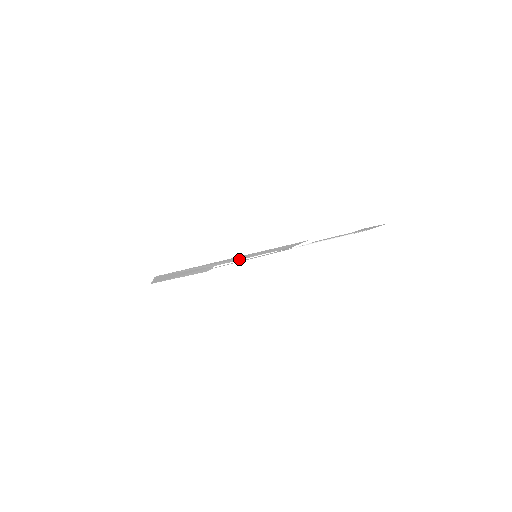
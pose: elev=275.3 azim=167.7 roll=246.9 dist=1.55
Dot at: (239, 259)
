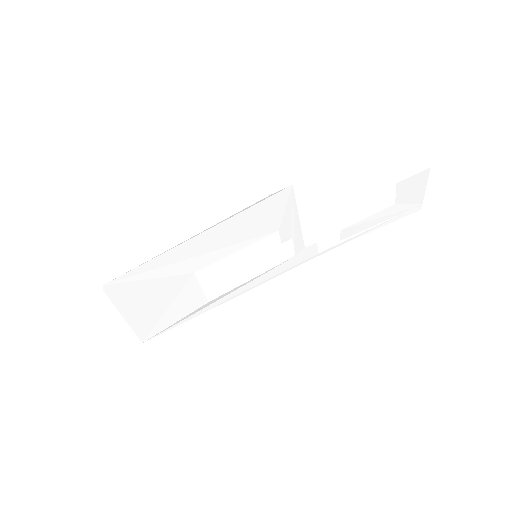
Dot at: (223, 254)
